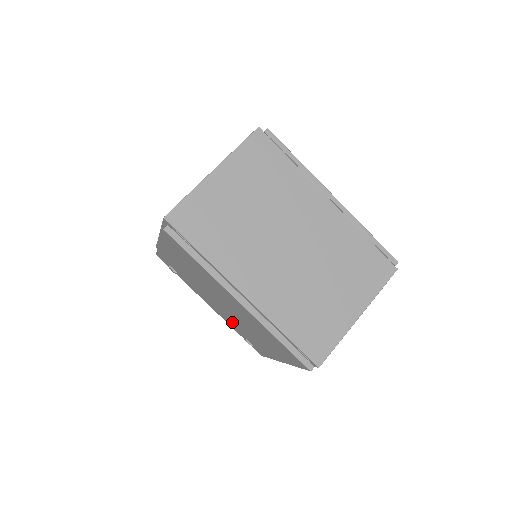
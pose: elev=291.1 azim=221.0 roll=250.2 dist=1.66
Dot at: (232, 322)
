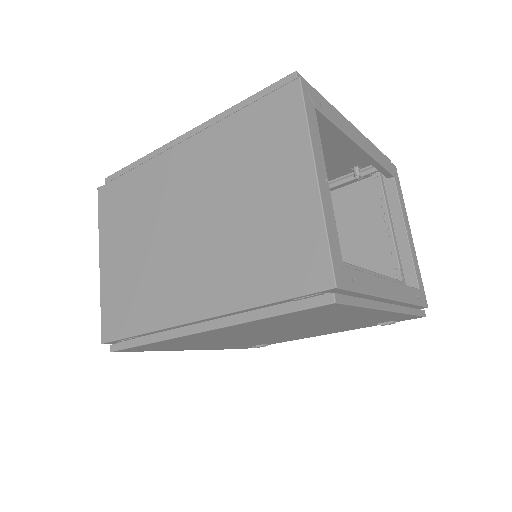
Dot at: (334, 329)
